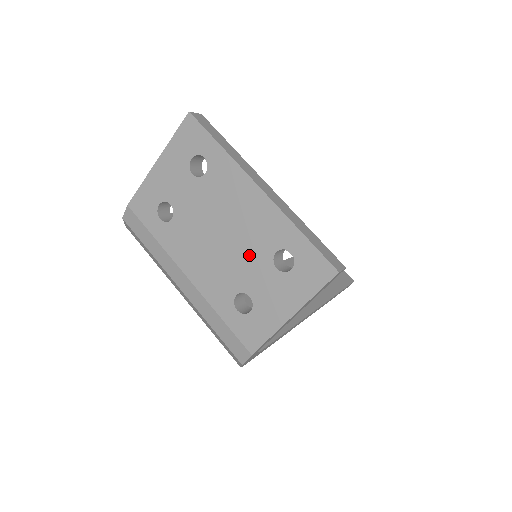
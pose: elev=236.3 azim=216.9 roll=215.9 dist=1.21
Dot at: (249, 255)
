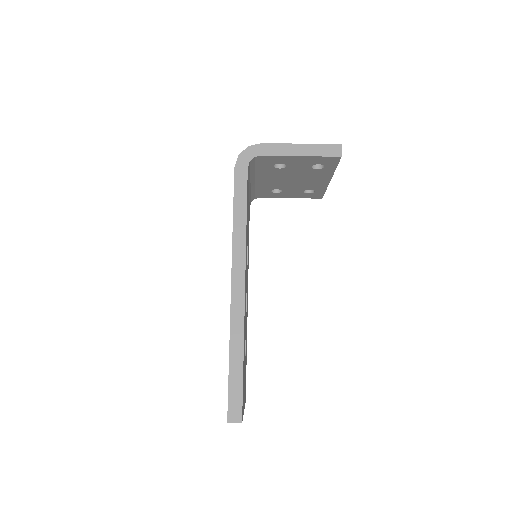
Dot at: occluded
